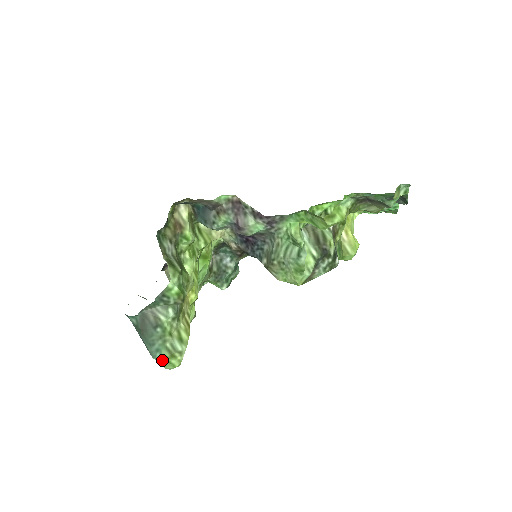
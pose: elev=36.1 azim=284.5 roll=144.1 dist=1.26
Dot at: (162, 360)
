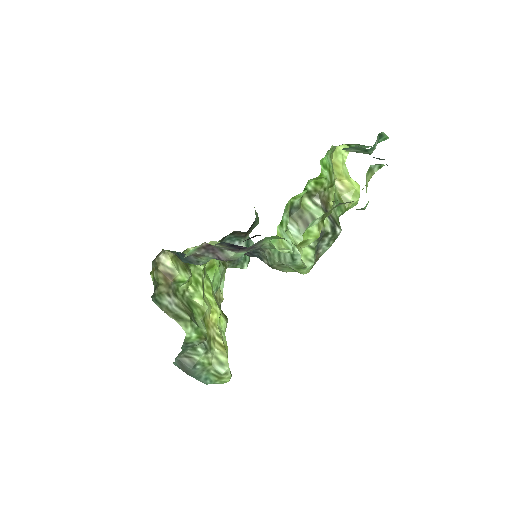
Dot at: (214, 383)
